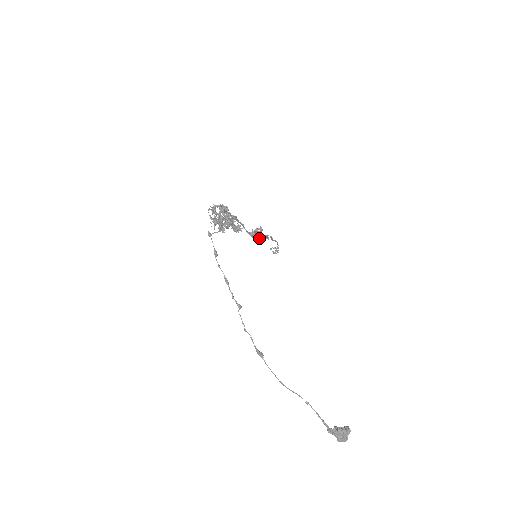
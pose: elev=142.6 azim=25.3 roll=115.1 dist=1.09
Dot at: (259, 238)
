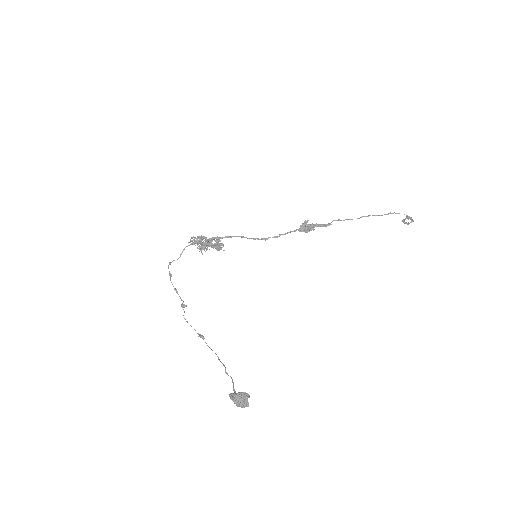
Dot at: (309, 231)
